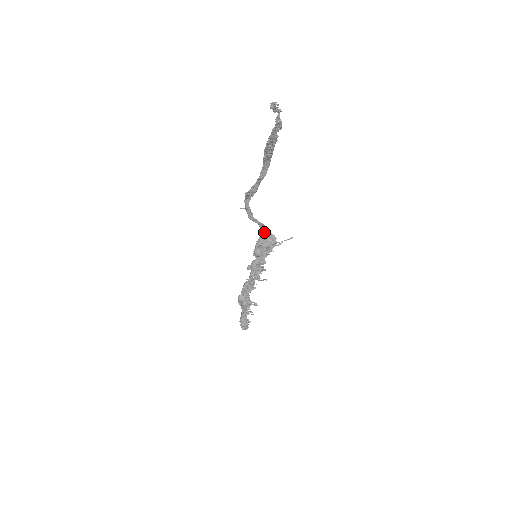
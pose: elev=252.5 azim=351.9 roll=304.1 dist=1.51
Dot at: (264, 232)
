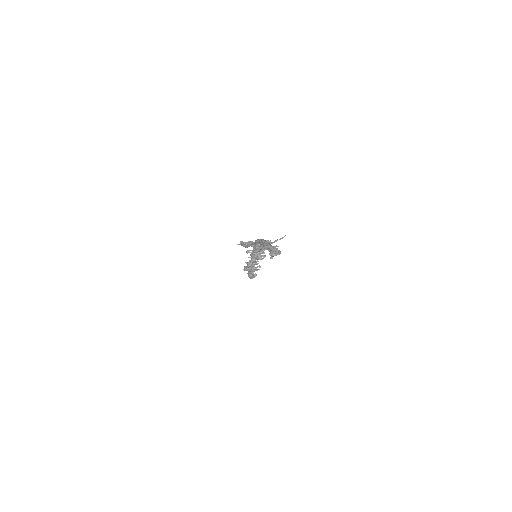
Dot at: occluded
